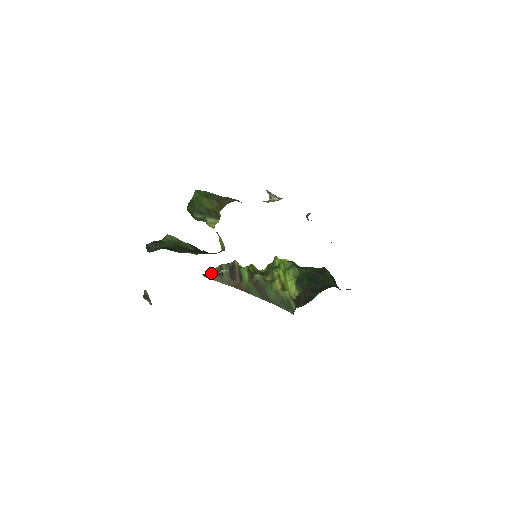
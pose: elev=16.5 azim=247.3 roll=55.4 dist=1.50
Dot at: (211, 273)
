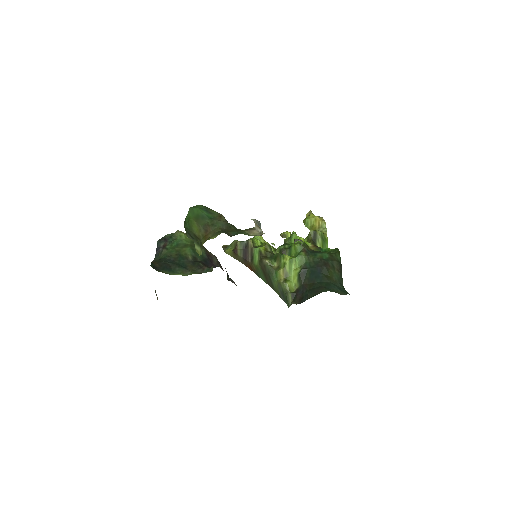
Dot at: (230, 246)
